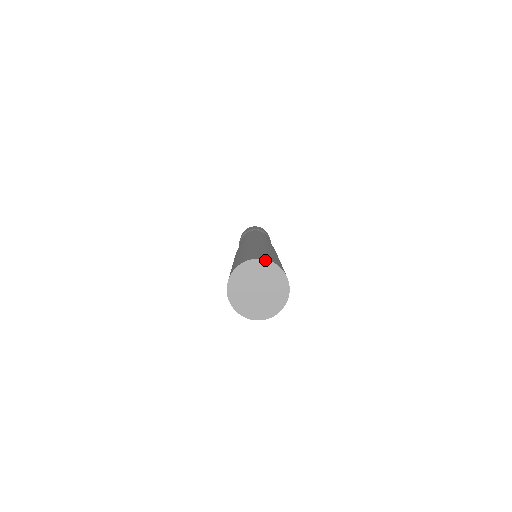
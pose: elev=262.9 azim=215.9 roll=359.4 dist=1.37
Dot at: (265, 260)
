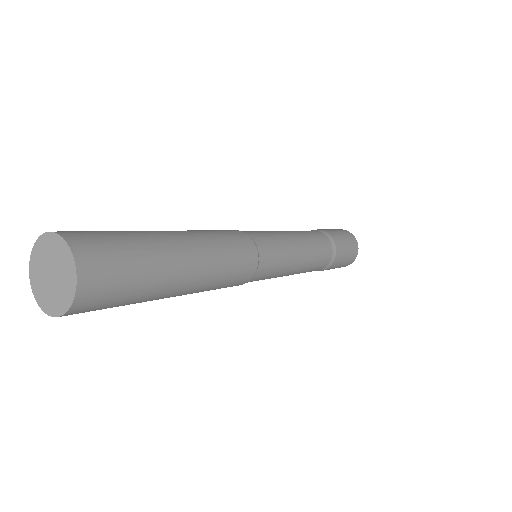
Dot at: (44, 234)
